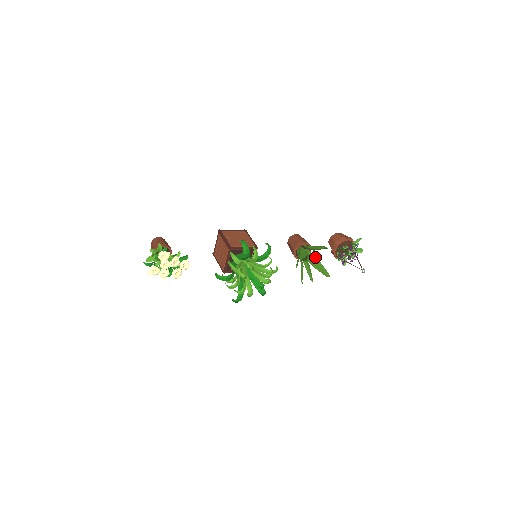
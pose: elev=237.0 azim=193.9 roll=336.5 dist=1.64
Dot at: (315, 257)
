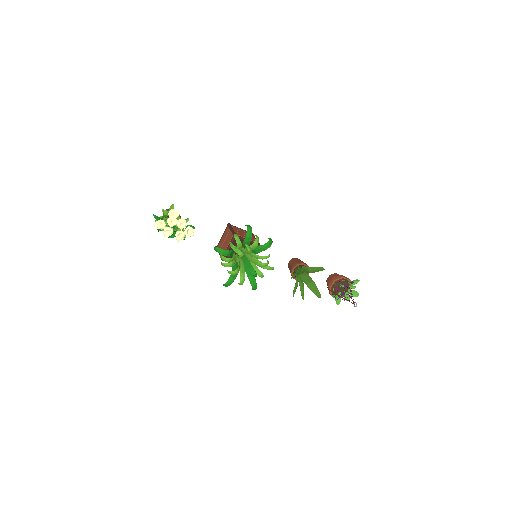
Dot at: (311, 279)
